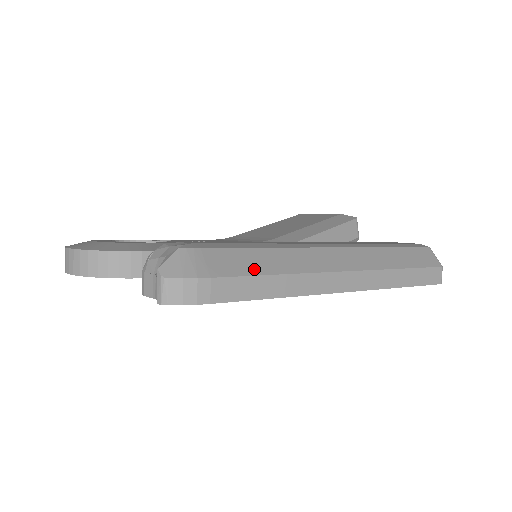
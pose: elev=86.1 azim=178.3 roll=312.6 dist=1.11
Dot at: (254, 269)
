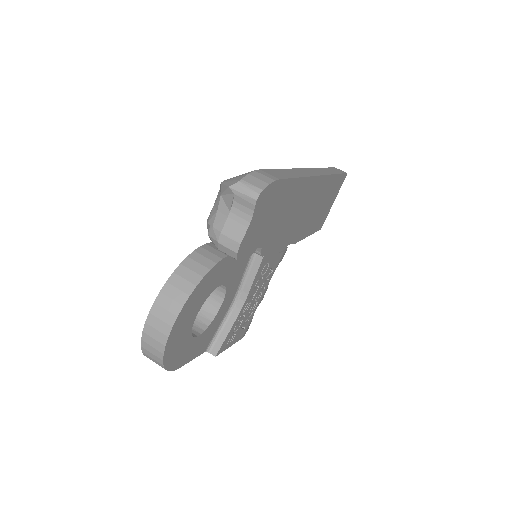
Dot at: occluded
